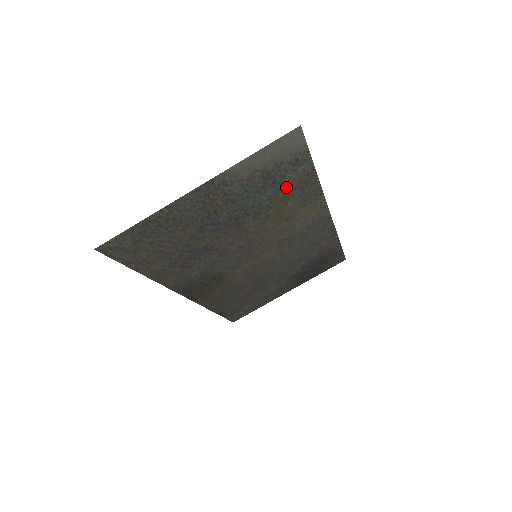
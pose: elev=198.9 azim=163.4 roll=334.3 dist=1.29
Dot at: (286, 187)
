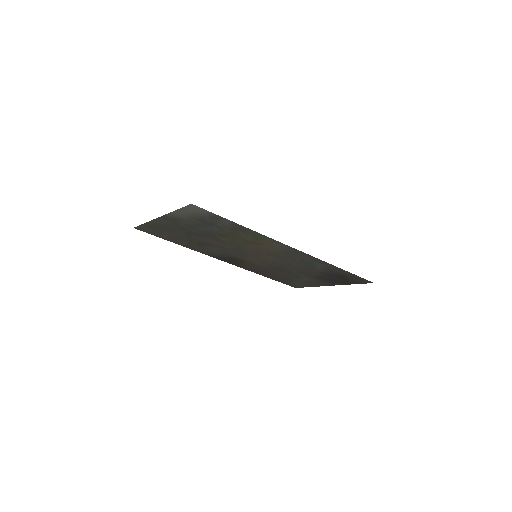
Dot at: (226, 228)
